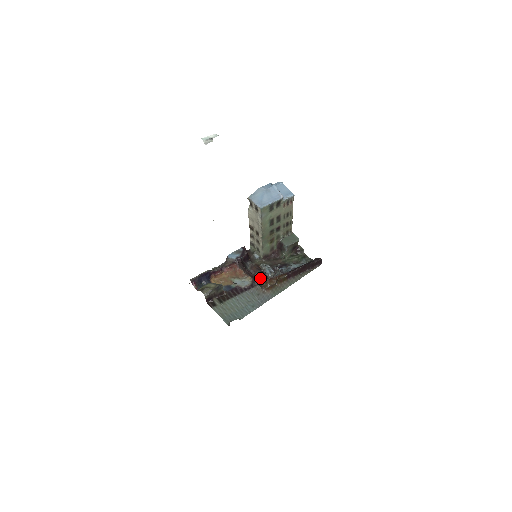
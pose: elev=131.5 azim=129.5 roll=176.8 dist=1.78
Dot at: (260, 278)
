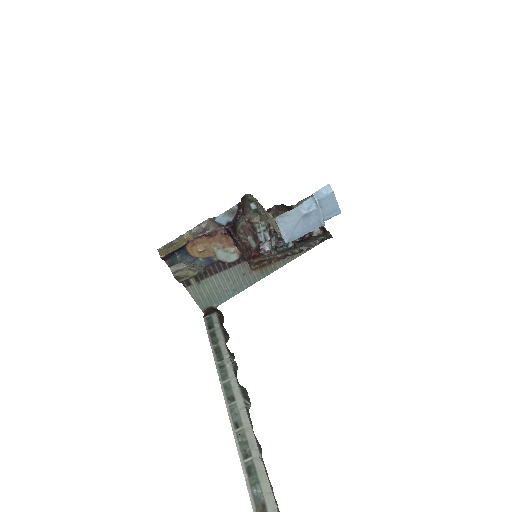
Dot at: (251, 260)
